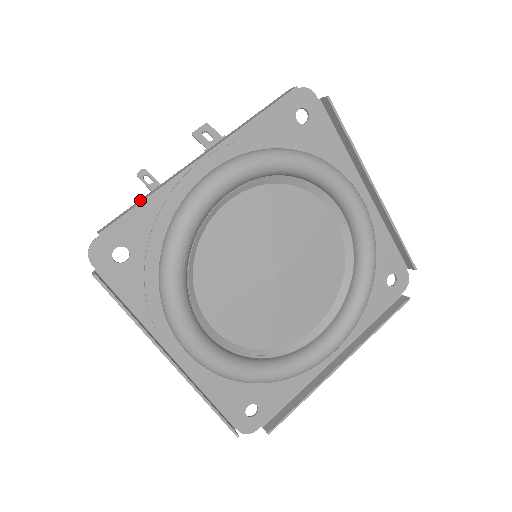
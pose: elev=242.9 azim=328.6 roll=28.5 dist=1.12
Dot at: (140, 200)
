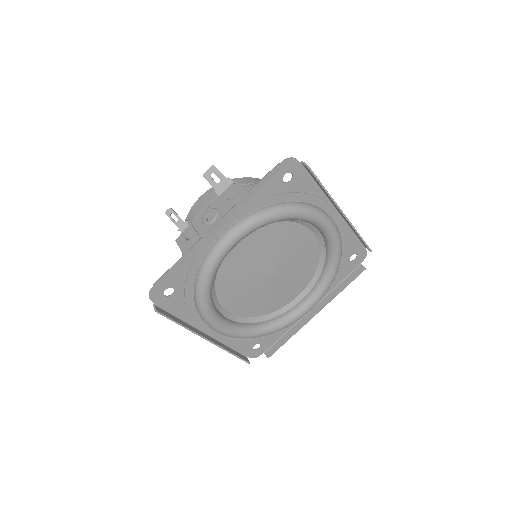
Dot at: (178, 263)
